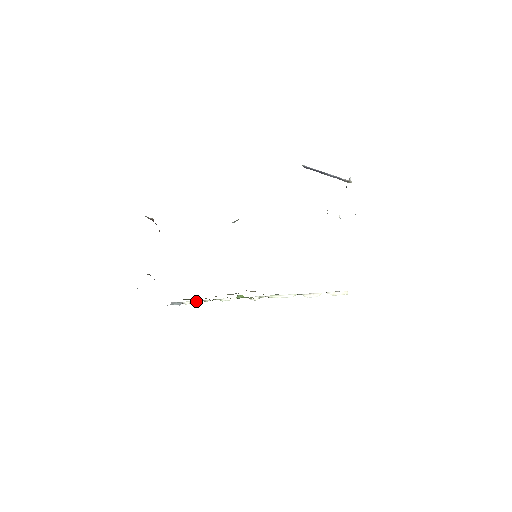
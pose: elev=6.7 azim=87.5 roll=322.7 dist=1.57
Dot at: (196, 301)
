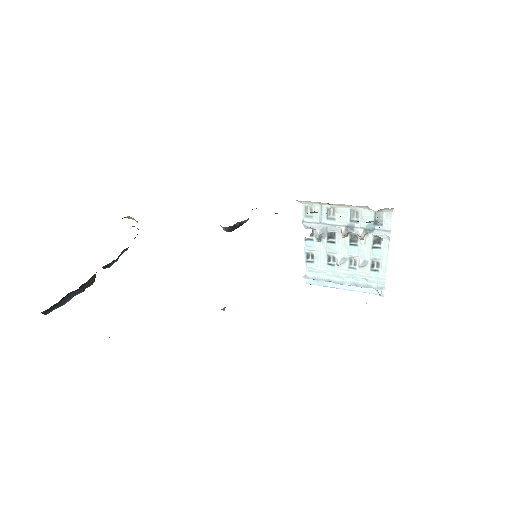
Dot at: occluded
